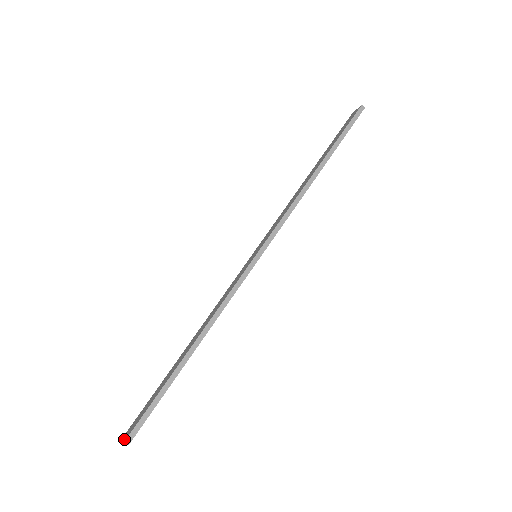
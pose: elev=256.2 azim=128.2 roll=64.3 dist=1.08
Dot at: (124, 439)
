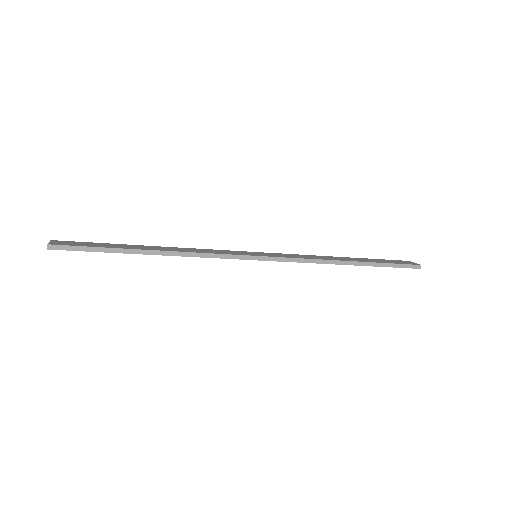
Dot at: (49, 242)
